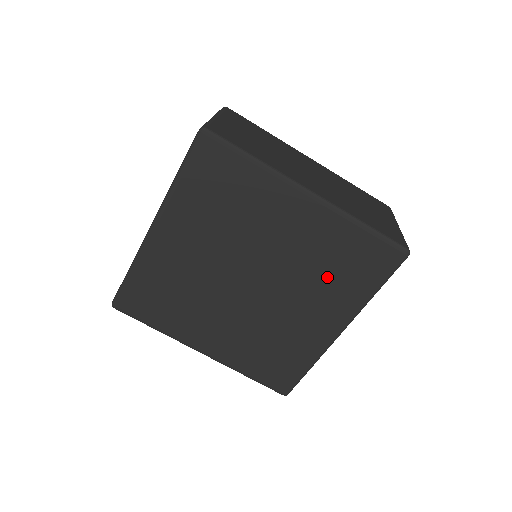
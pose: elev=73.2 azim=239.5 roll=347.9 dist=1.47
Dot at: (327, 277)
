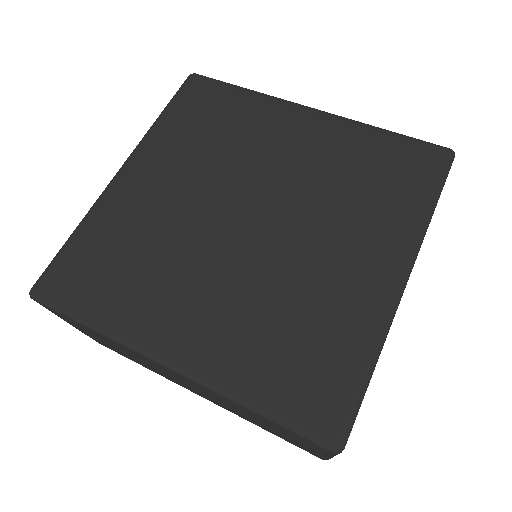
Dot at: (357, 195)
